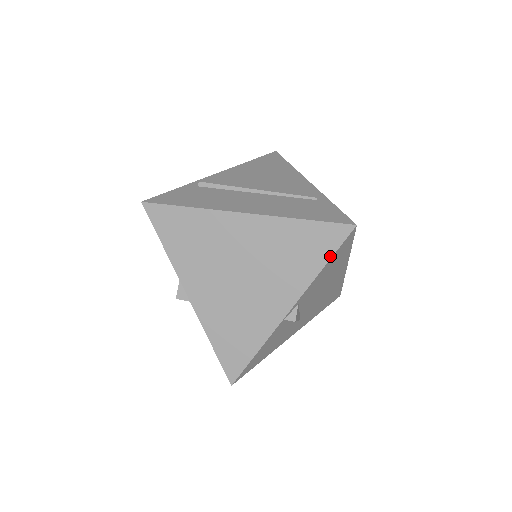
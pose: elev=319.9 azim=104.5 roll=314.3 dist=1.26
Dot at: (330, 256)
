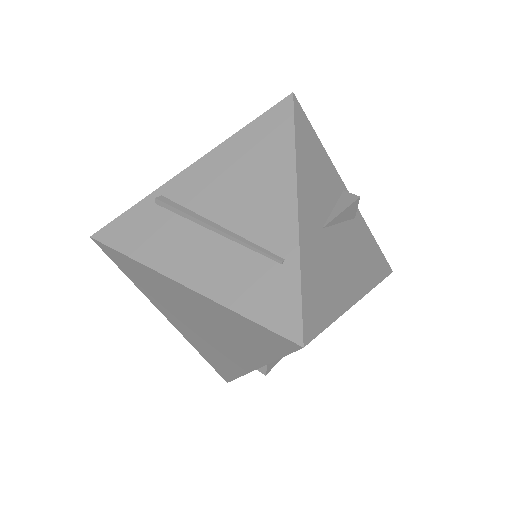
Dot at: (281, 355)
